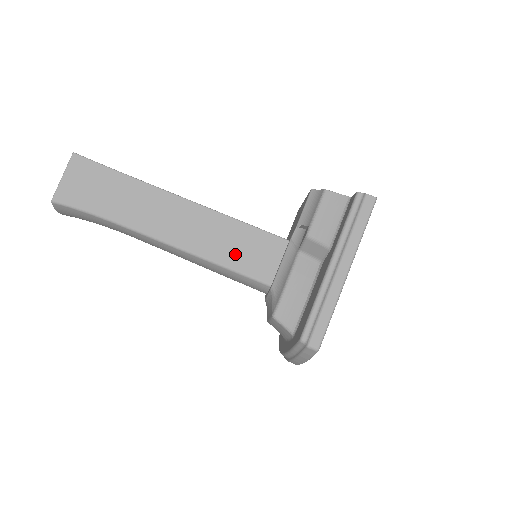
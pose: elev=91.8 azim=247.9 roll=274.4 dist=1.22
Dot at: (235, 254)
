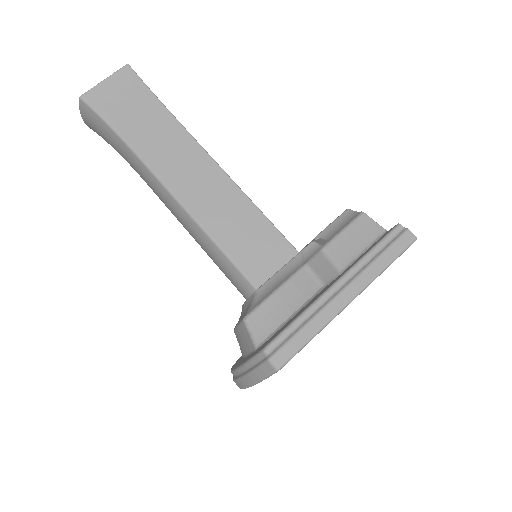
Dot at: (236, 238)
